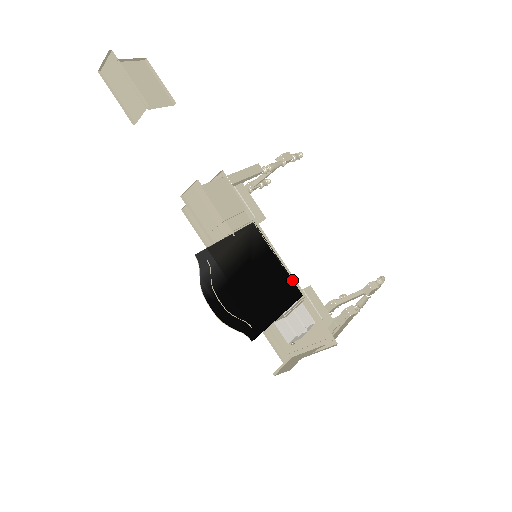
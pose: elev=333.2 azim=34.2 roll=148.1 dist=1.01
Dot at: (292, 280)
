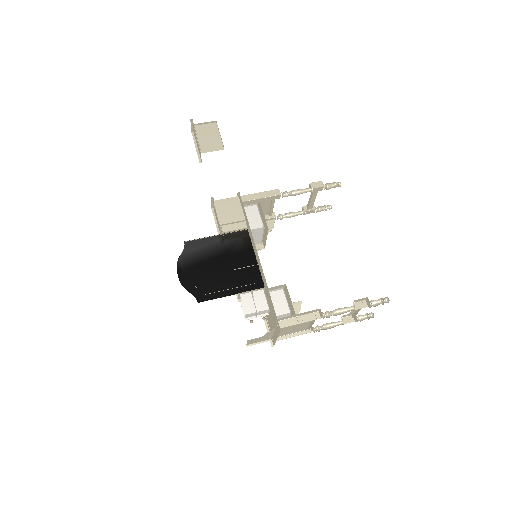
Dot at: (261, 274)
